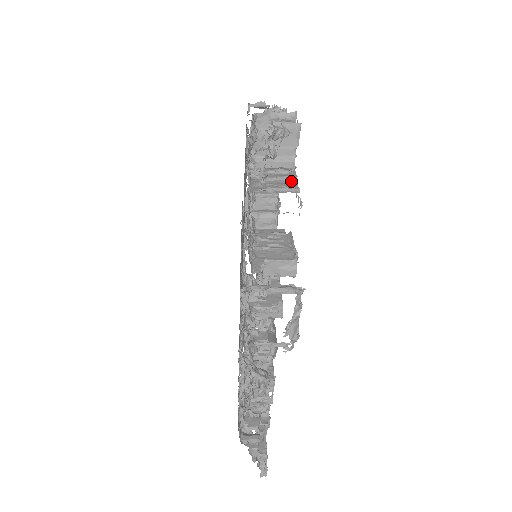
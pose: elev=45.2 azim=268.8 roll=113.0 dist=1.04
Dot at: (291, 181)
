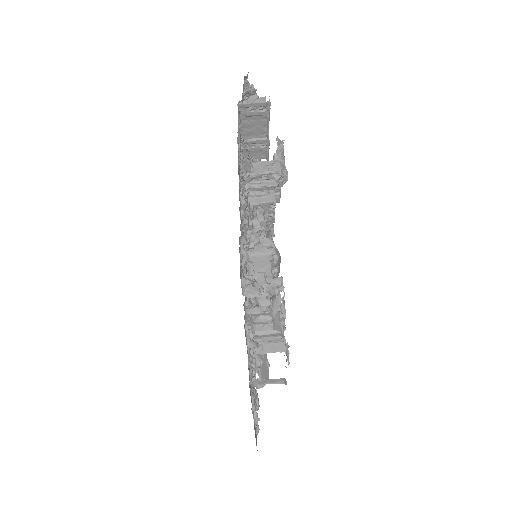
Dot at: occluded
